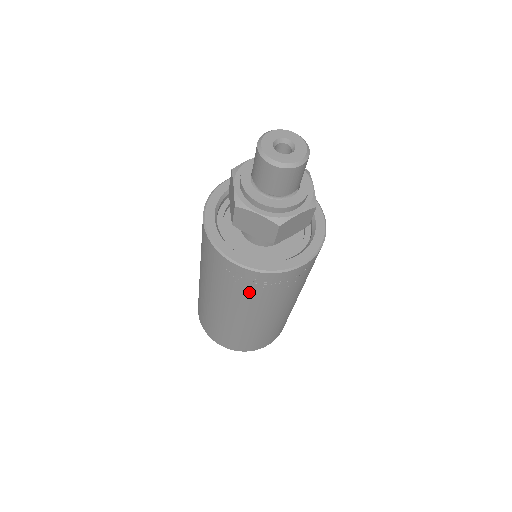
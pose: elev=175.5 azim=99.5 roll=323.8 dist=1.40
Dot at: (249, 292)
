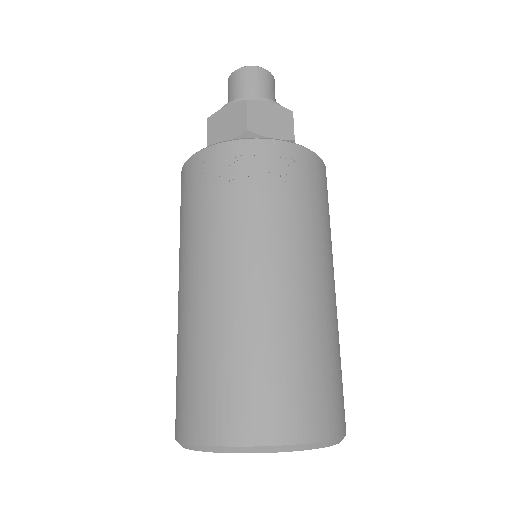
Dot at: (223, 195)
